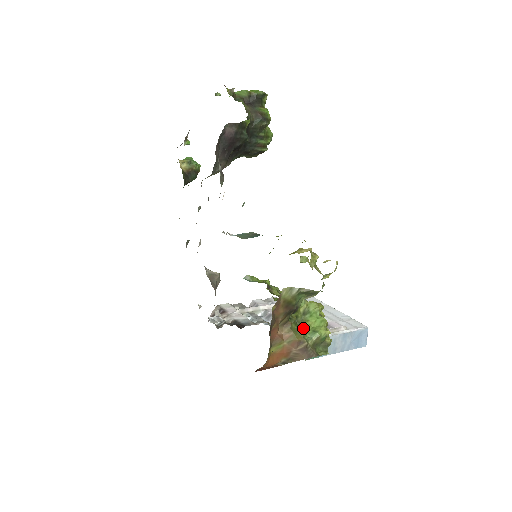
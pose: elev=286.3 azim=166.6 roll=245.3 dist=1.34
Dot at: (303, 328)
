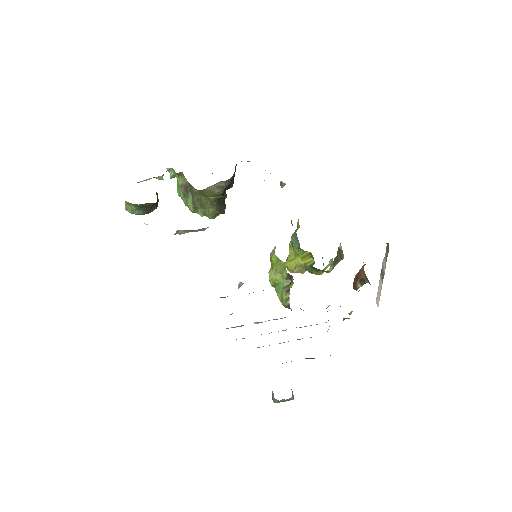
Dot at: occluded
